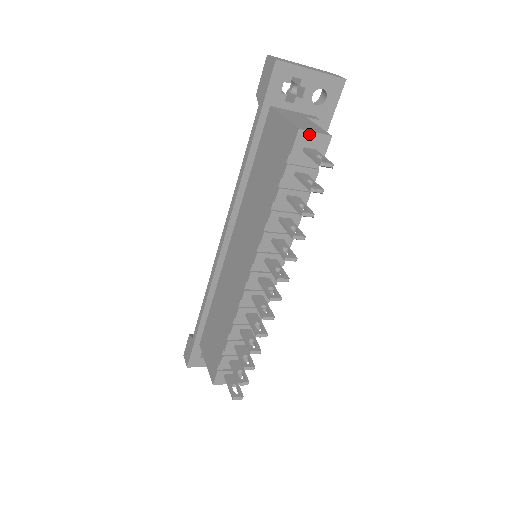
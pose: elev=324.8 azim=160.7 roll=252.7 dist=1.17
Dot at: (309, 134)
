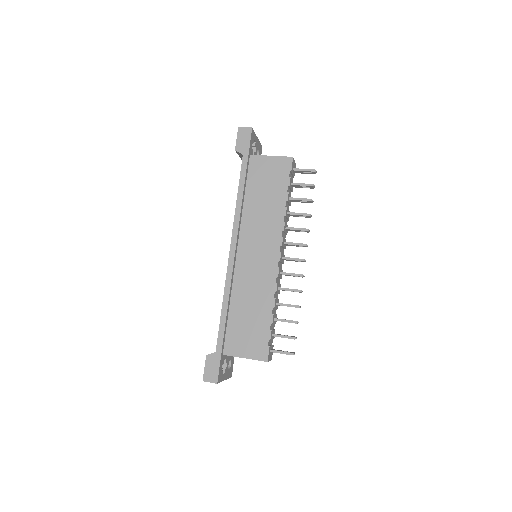
Dot at: (294, 161)
